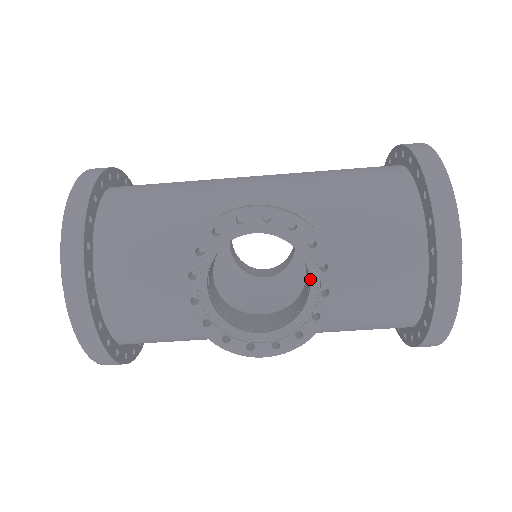
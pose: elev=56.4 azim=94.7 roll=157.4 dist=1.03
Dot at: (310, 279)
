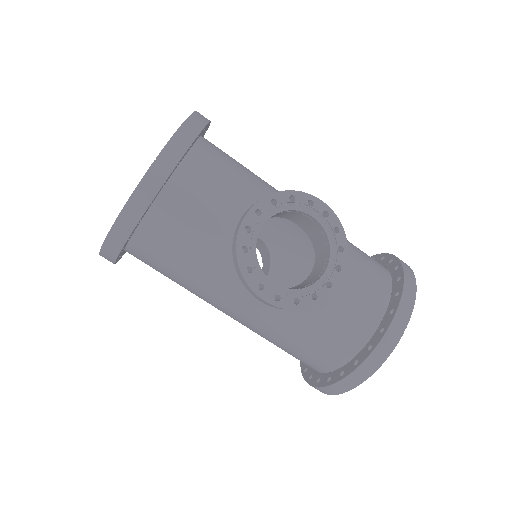
Dot at: (326, 270)
